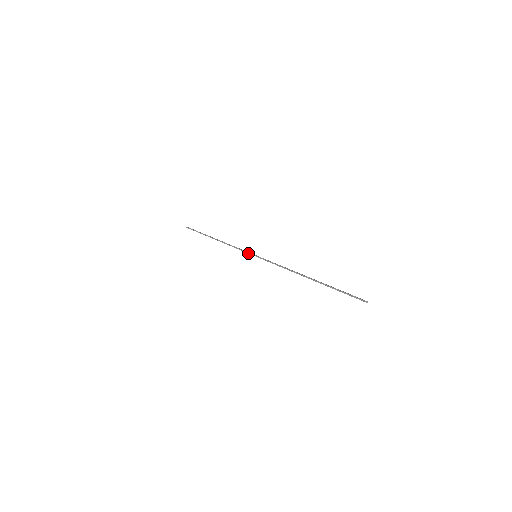
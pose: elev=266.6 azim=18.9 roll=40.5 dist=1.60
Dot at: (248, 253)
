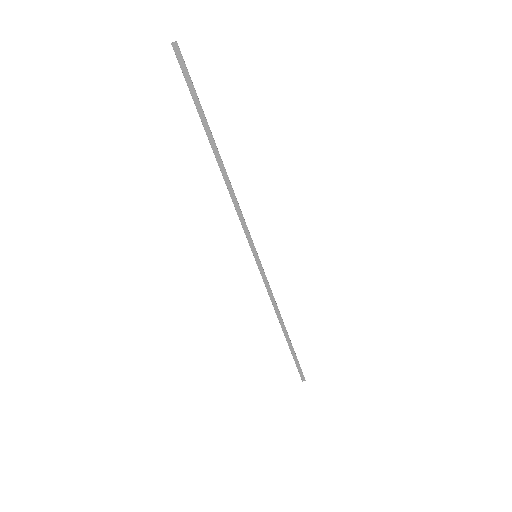
Dot at: occluded
